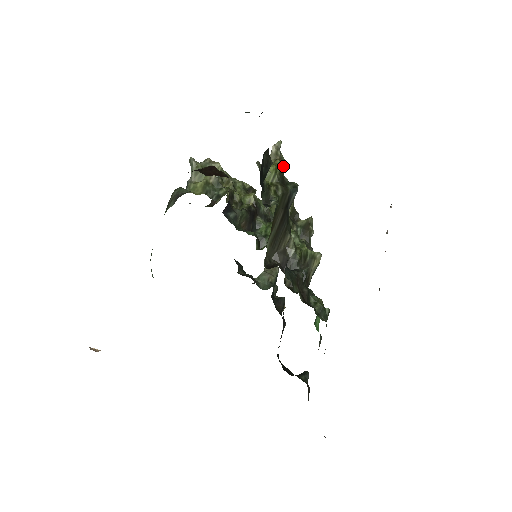
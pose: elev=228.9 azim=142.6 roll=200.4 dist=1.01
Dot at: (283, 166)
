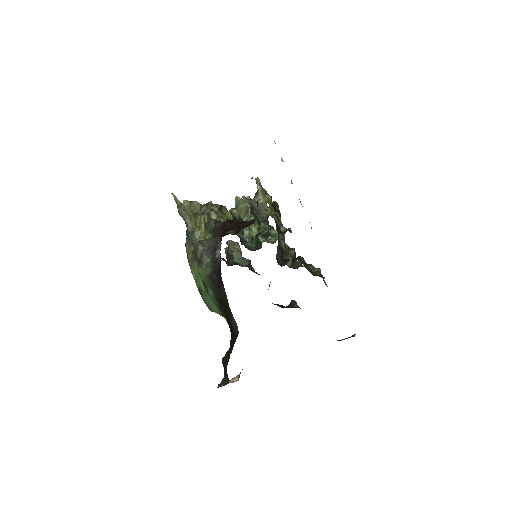
Dot at: (271, 198)
